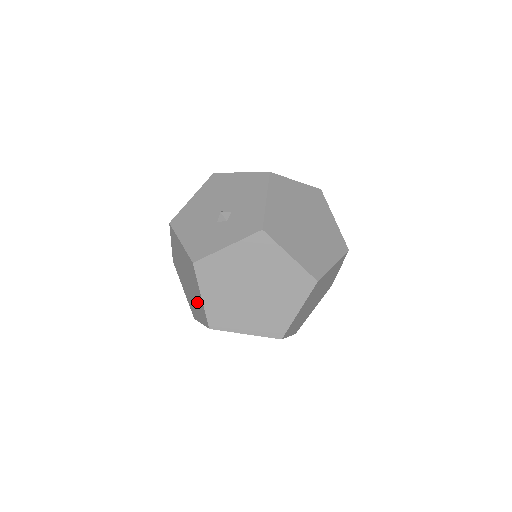
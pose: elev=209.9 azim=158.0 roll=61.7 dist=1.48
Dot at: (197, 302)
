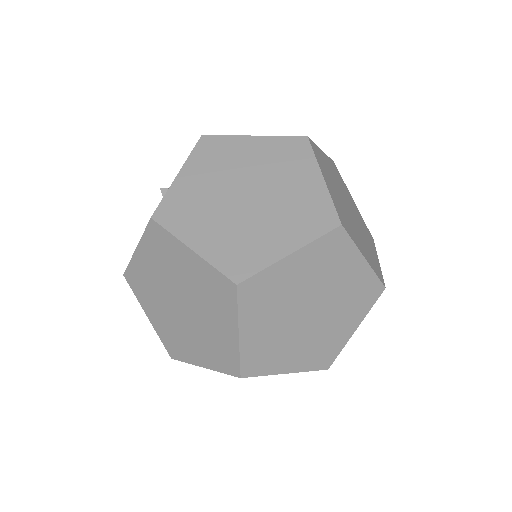
Dot at: (205, 296)
